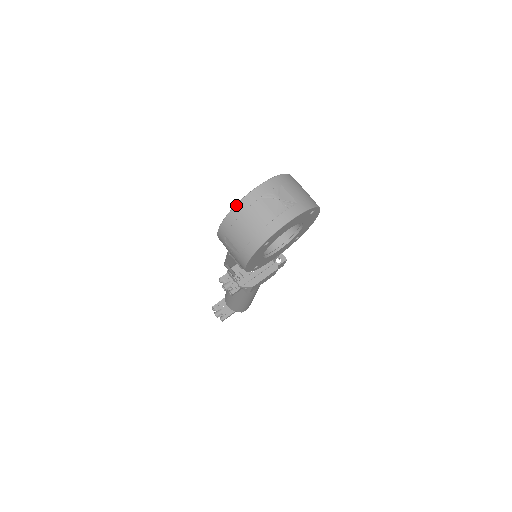
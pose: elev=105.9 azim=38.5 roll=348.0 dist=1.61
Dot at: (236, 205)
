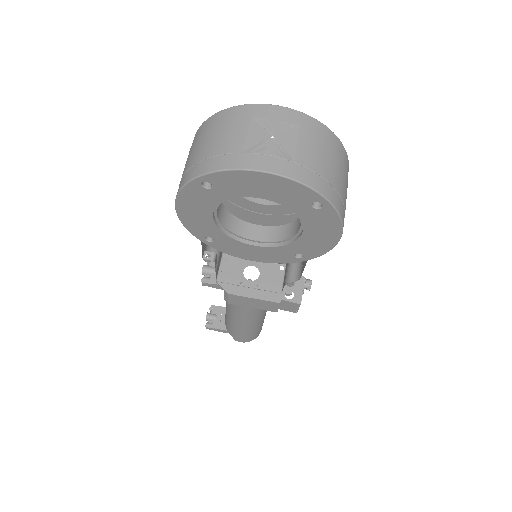
Dot at: (220, 111)
